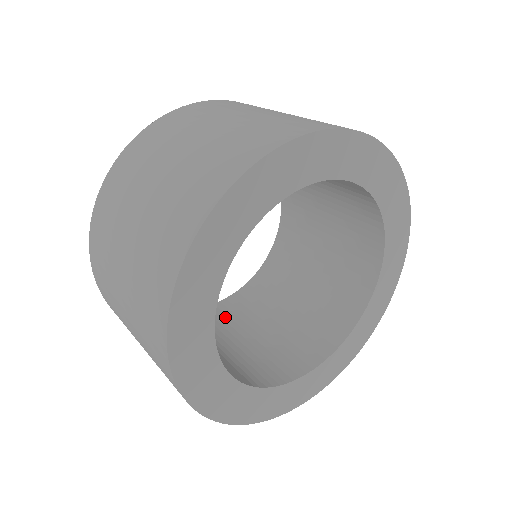
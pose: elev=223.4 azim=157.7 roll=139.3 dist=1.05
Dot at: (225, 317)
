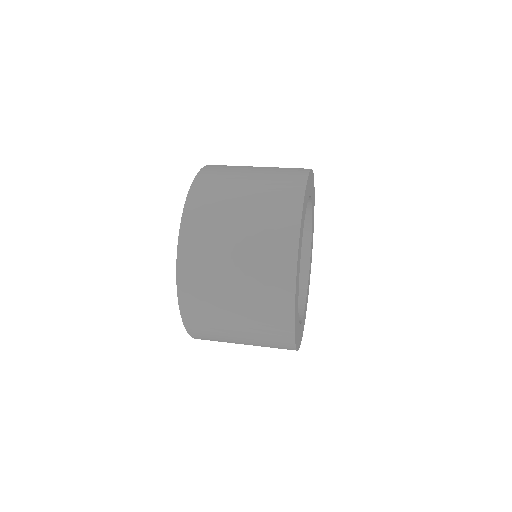
Dot at: occluded
